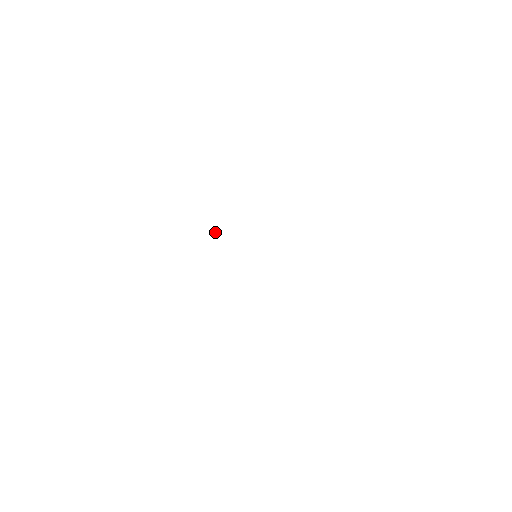
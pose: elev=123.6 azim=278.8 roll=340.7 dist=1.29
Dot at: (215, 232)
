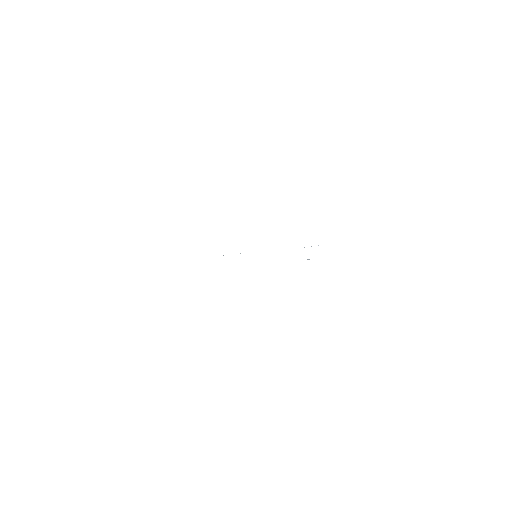
Dot at: occluded
